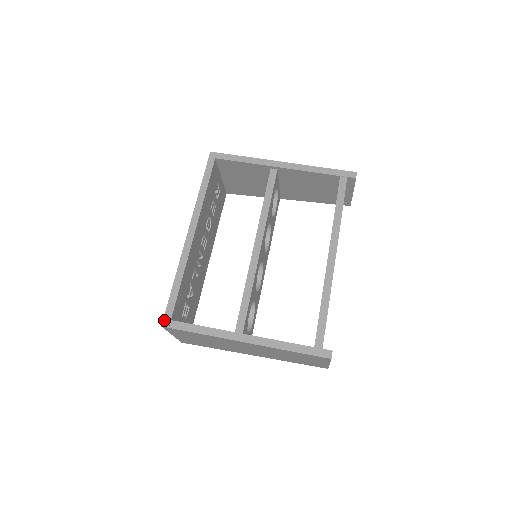
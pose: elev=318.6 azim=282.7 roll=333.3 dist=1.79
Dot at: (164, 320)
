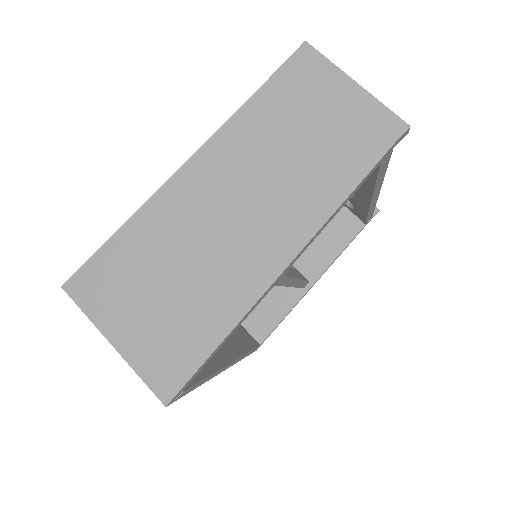
Dot at: occluded
